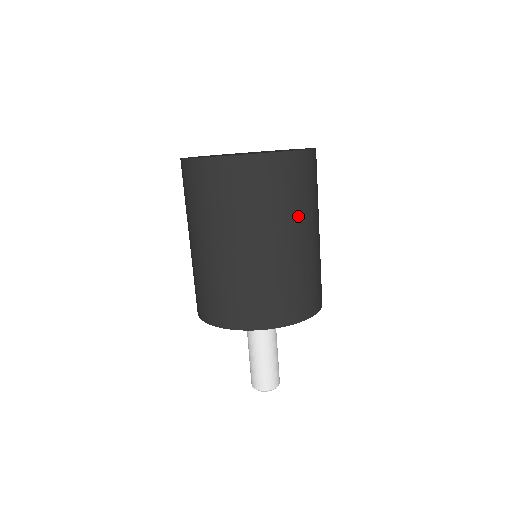
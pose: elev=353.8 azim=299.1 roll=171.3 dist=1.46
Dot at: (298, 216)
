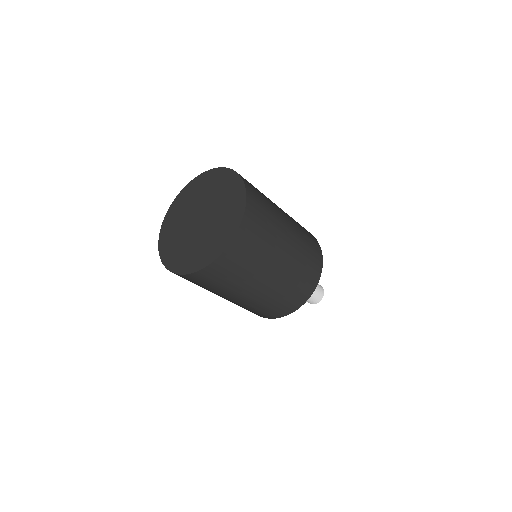
Dot at: (233, 290)
